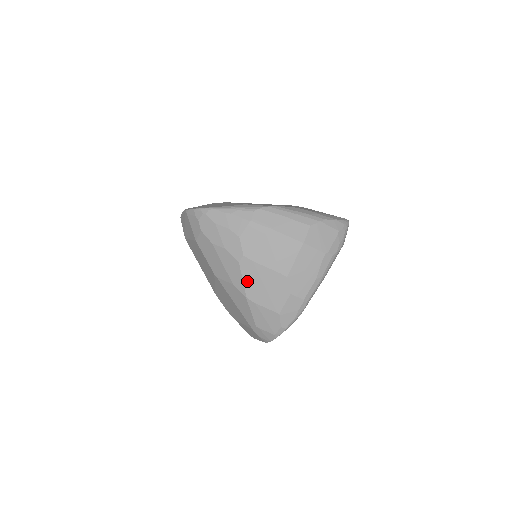
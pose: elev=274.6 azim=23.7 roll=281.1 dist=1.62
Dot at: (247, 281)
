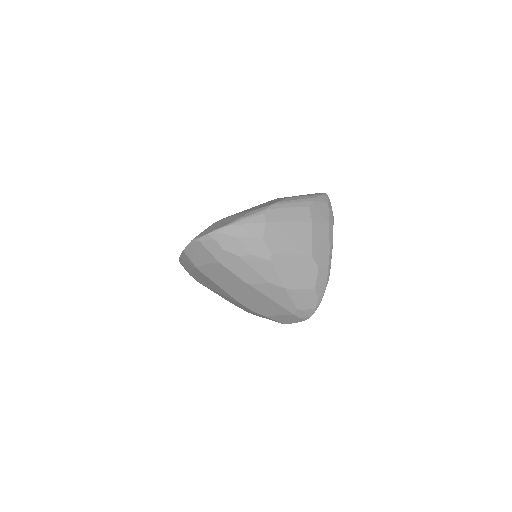
Dot at: (281, 274)
